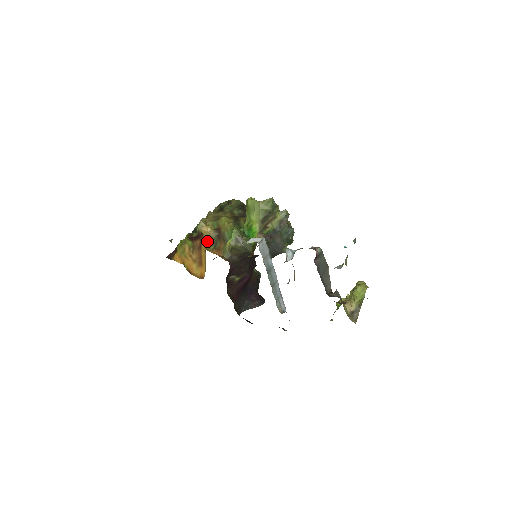
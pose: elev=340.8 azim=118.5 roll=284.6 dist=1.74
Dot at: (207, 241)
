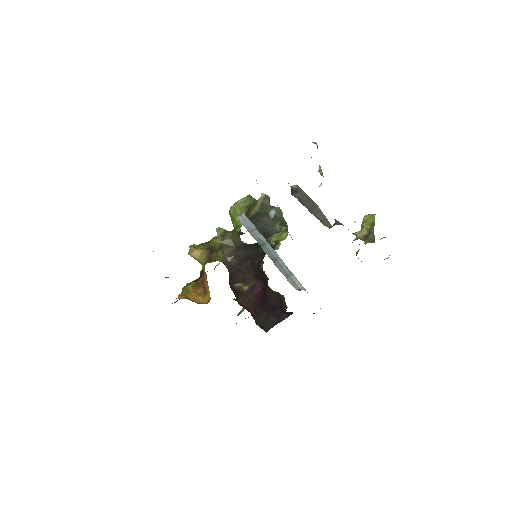
Dot at: (202, 264)
